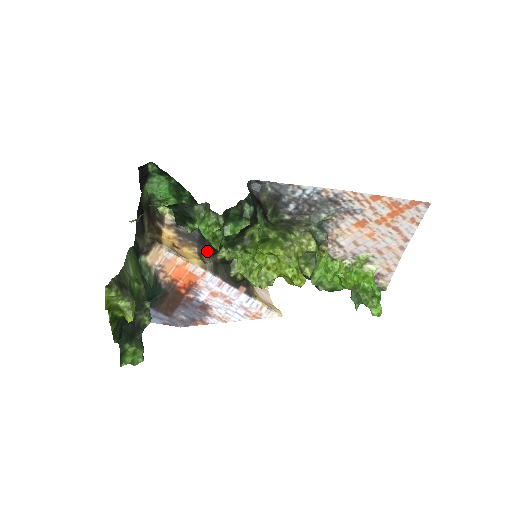
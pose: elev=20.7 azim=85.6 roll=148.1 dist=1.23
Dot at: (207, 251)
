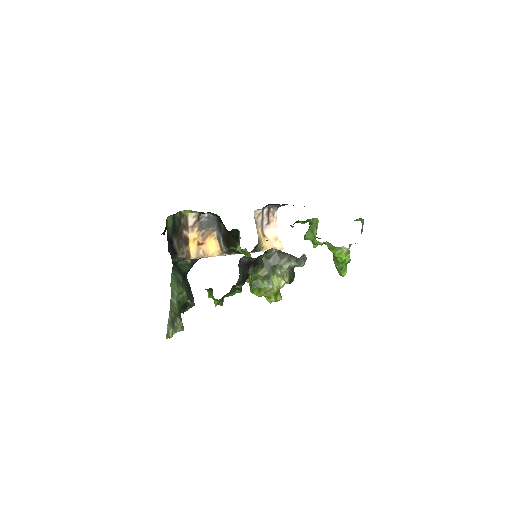
Dot at: (223, 239)
